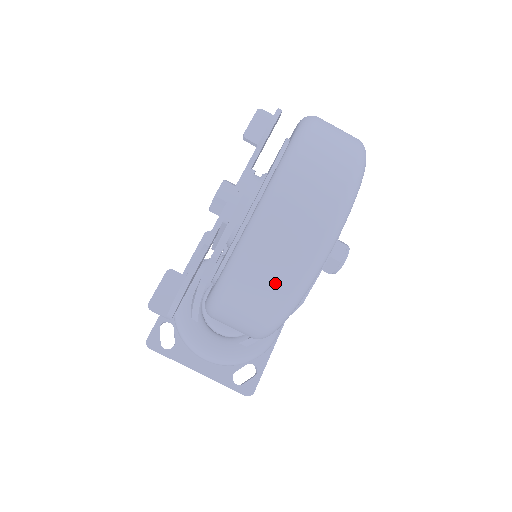
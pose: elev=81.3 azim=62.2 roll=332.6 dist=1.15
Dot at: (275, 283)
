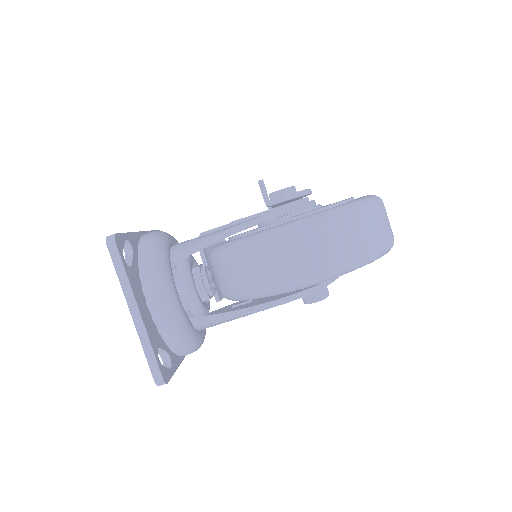
Dot at: (375, 234)
